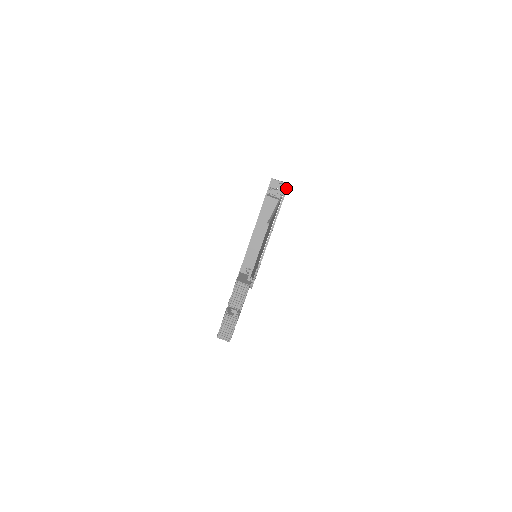
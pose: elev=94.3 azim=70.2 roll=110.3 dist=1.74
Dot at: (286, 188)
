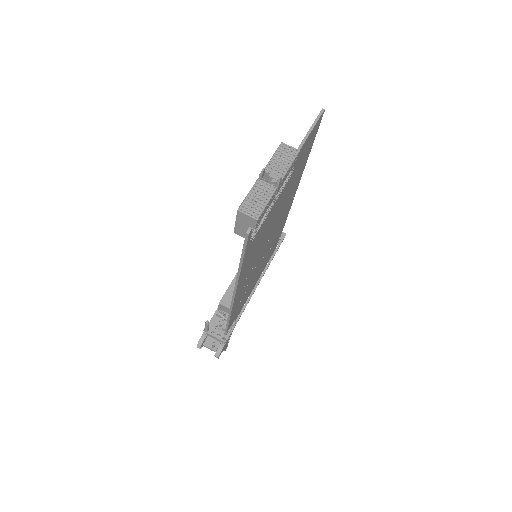
Dot at: (283, 237)
